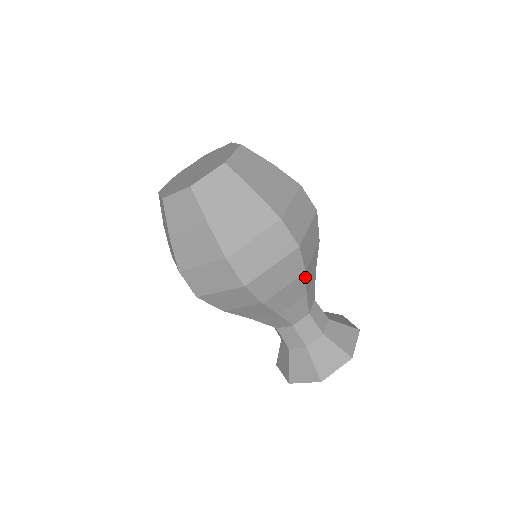
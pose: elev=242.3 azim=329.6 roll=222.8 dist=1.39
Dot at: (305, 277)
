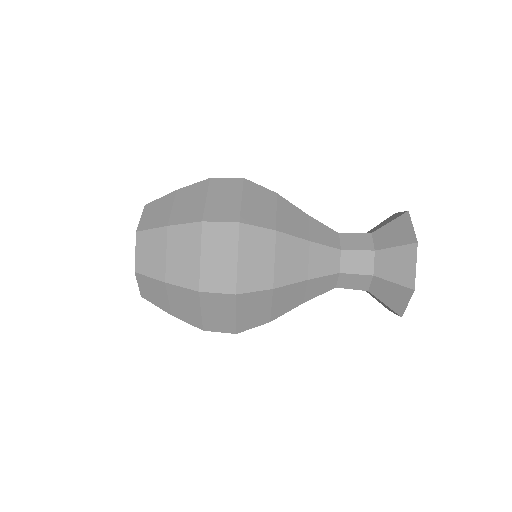
Dot at: occluded
